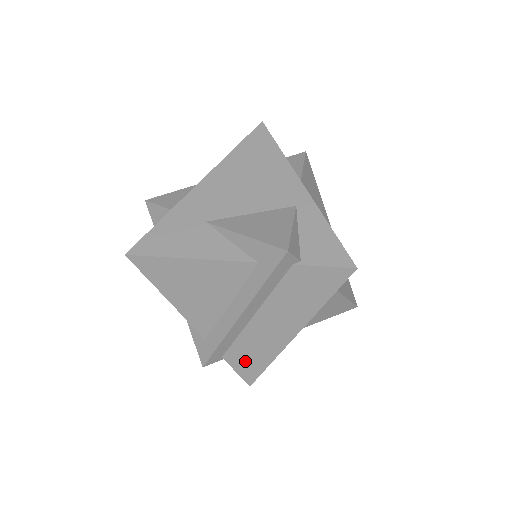
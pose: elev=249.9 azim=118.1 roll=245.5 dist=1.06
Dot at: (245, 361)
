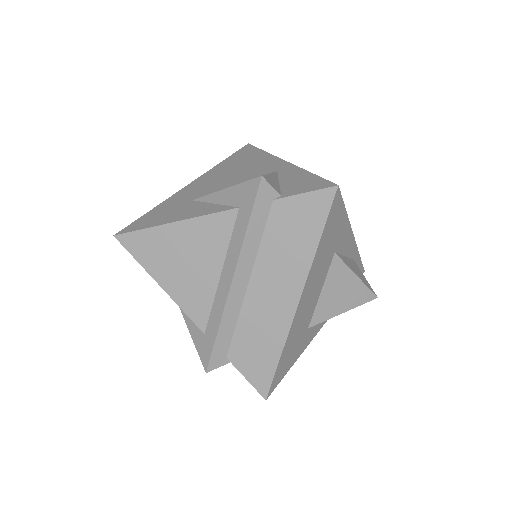
Dot at: (253, 357)
